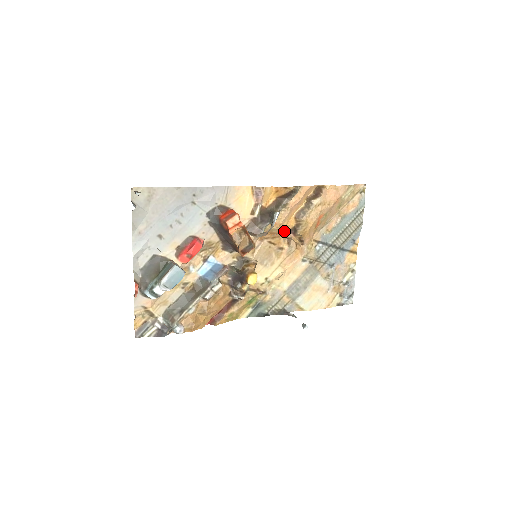
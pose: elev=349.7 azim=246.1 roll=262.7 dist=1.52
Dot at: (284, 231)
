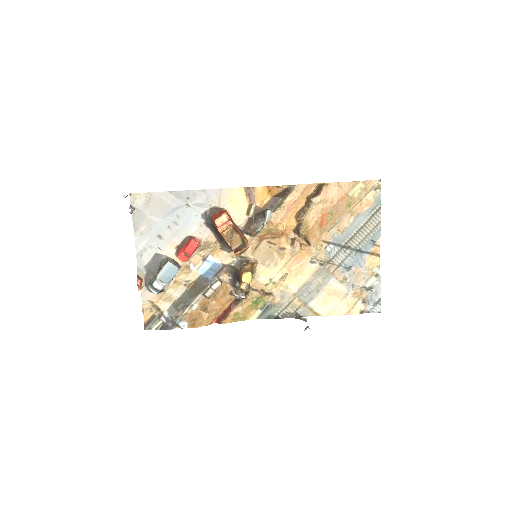
Dot at: (287, 232)
